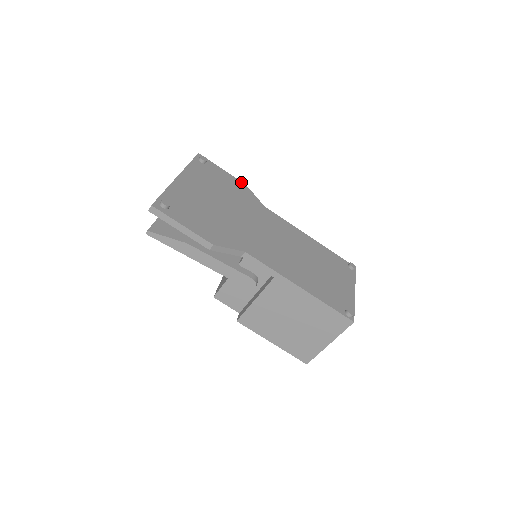
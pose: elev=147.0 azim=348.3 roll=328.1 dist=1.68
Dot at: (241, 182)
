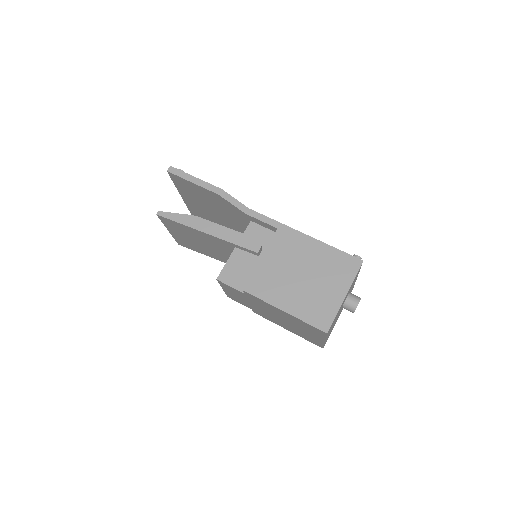
Dot at: occluded
